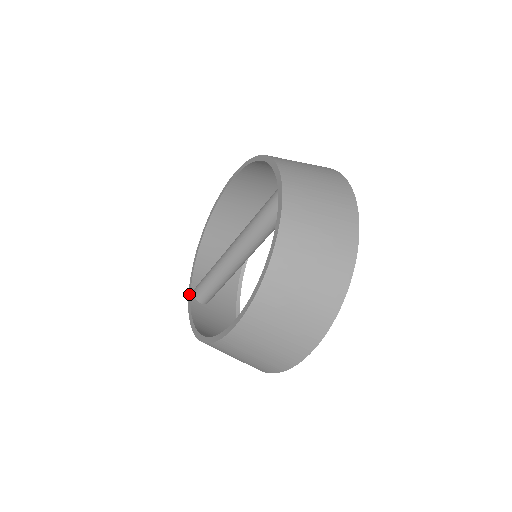
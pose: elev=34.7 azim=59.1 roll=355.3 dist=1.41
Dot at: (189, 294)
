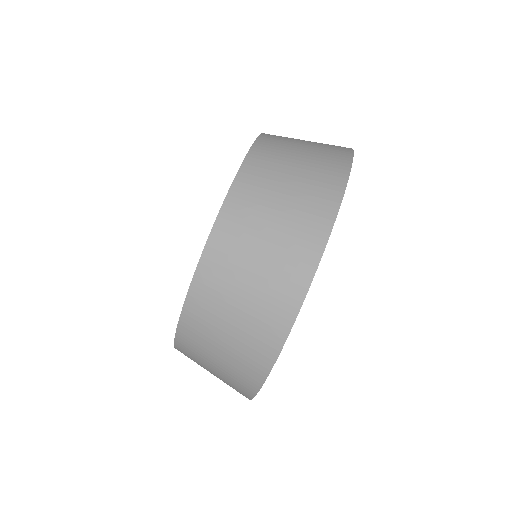
Dot at: occluded
